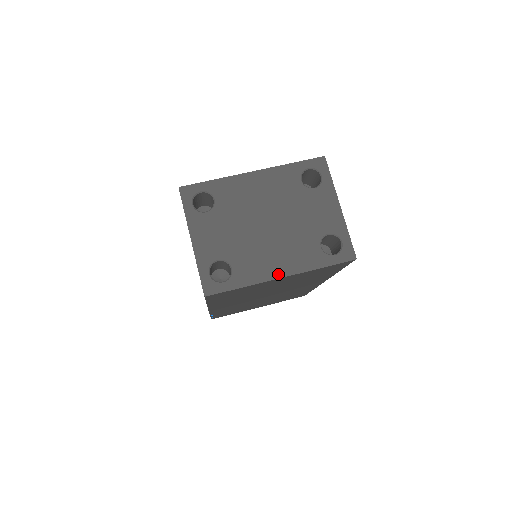
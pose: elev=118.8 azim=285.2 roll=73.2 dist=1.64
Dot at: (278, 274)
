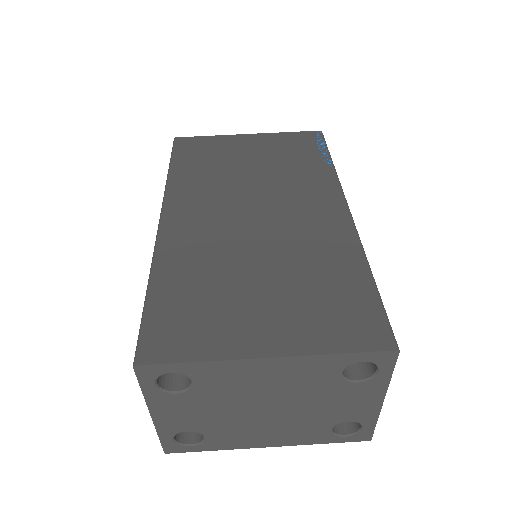
Dot at: (264, 445)
